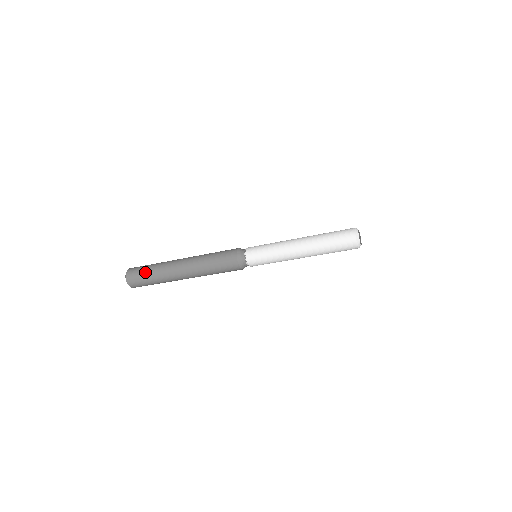
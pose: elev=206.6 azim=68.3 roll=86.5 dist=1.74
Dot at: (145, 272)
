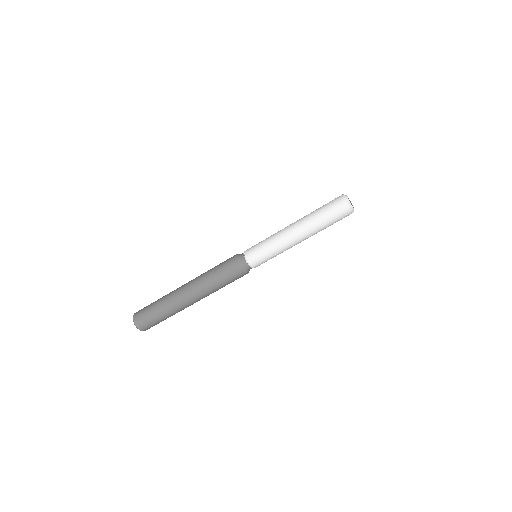
Dot at: occluded
